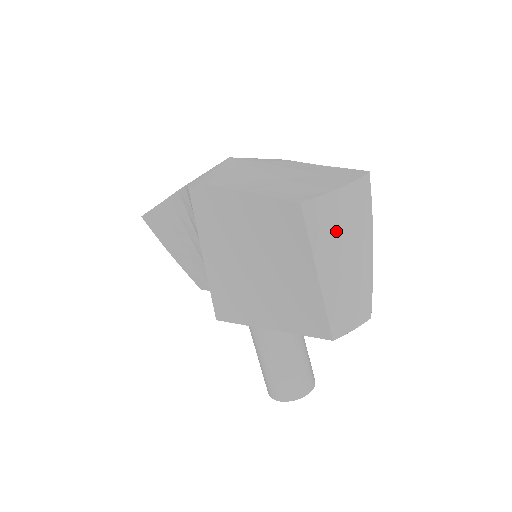
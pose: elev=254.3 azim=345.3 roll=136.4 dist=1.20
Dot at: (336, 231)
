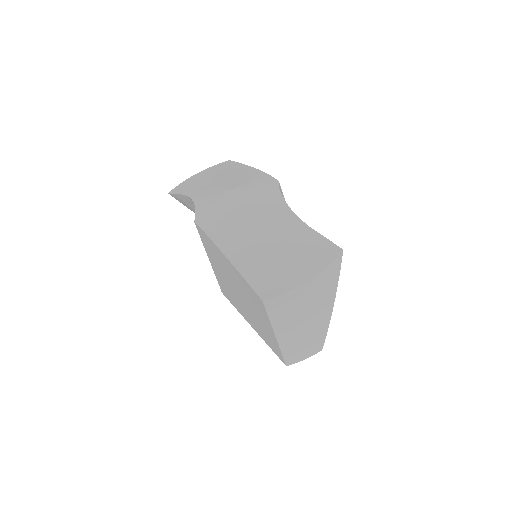
Dot at: (294, 311)
